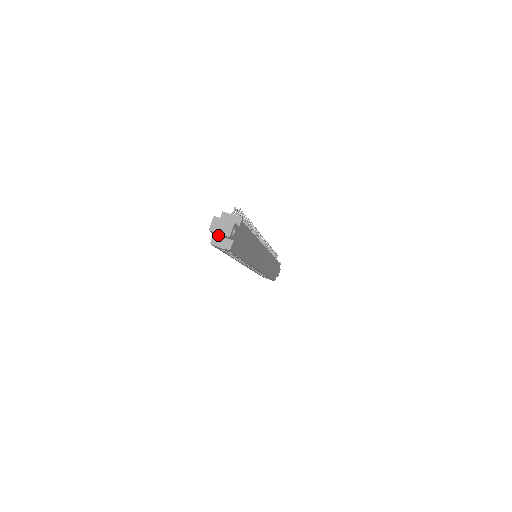
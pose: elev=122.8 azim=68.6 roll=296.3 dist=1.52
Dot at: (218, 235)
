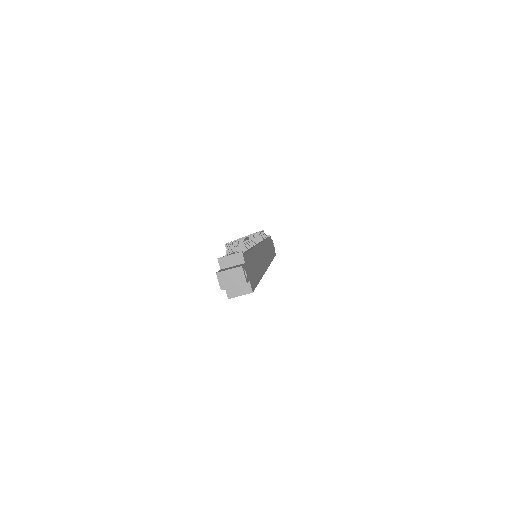
Dot at: occluded
